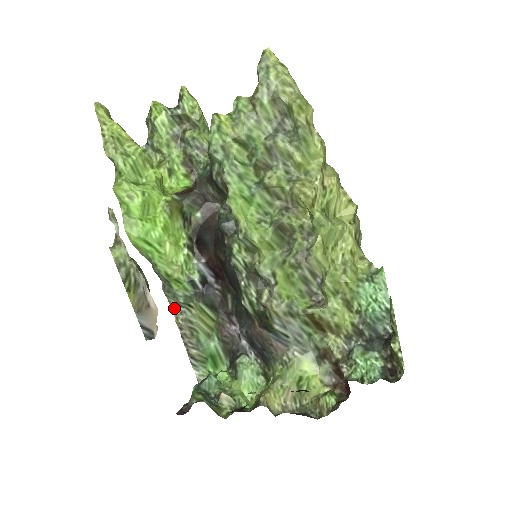
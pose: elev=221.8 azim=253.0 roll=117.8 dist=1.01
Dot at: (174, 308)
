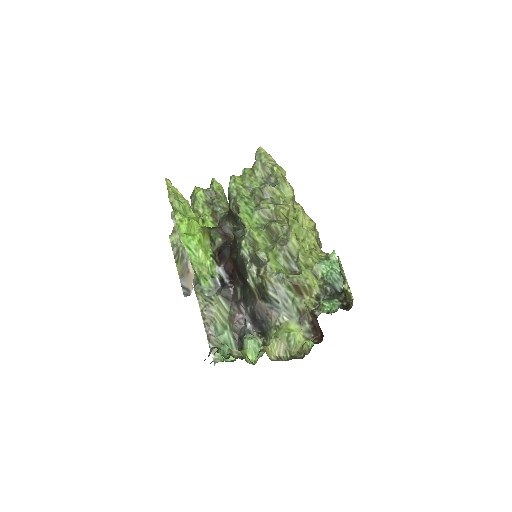
Dot at: (200, 303)
